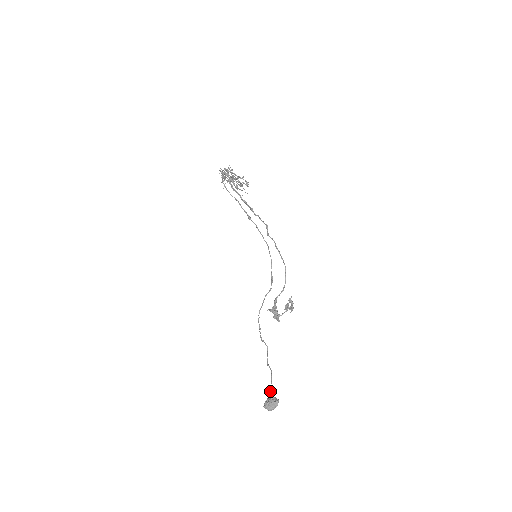
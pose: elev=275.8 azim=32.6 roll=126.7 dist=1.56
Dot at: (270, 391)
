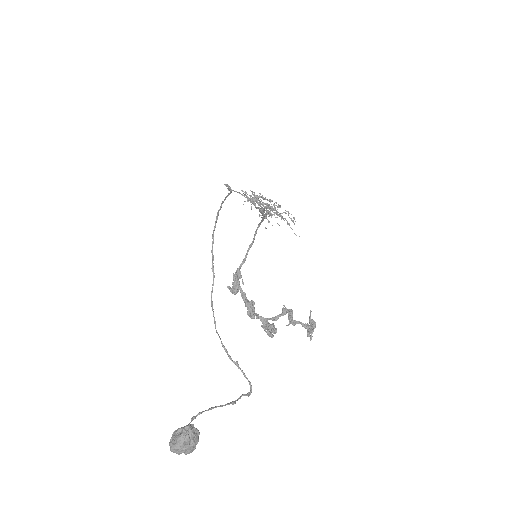
Dot at: (192, 417)
